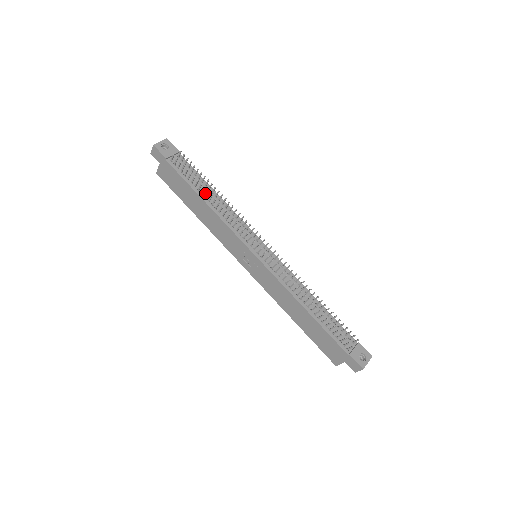
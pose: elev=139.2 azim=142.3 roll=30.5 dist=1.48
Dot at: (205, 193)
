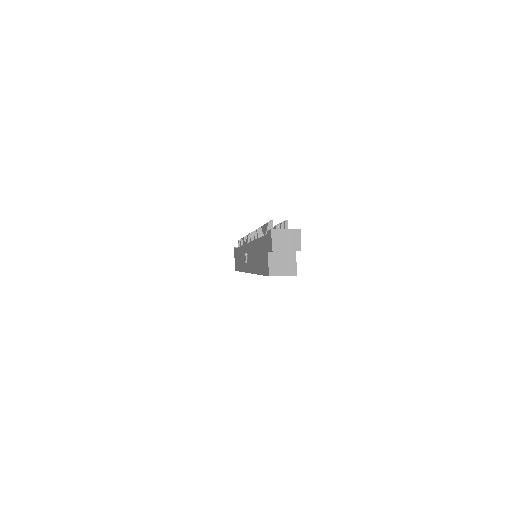
Dot at: occluded
